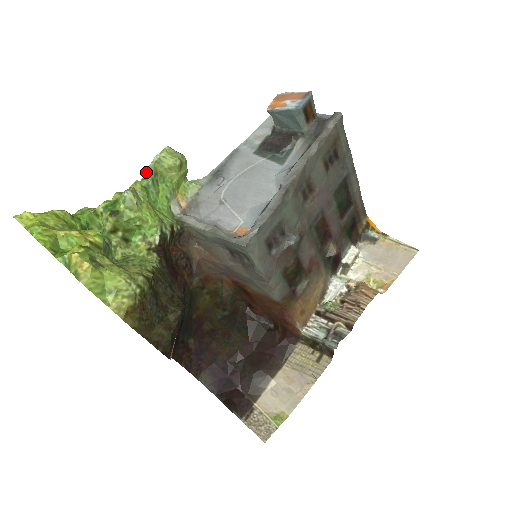
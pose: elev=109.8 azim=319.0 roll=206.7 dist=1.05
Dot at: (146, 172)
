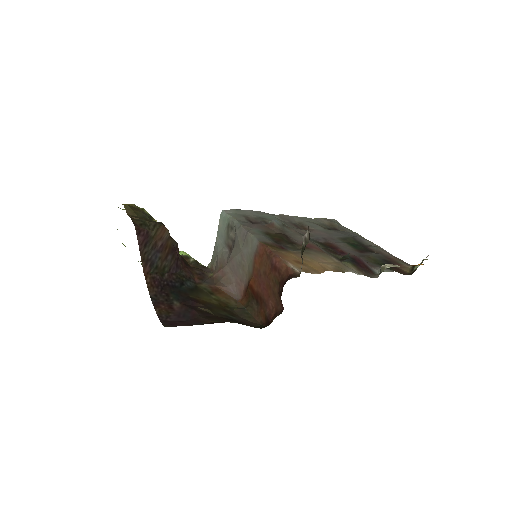
Dot at: occluded
